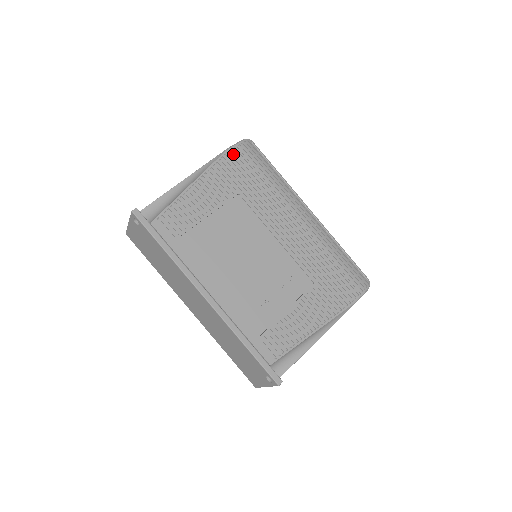
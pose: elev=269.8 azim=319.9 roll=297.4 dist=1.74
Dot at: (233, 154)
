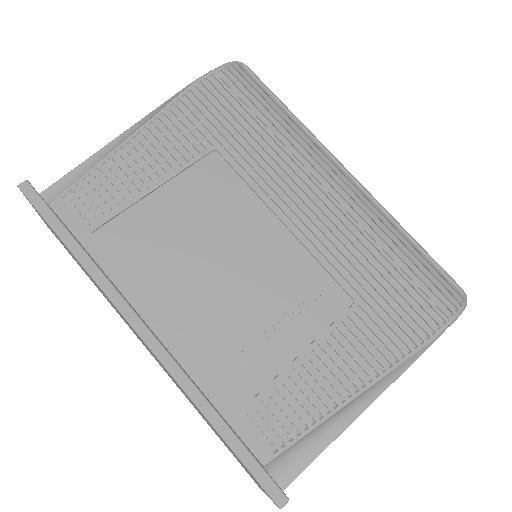
Dot at: (208, 85)
